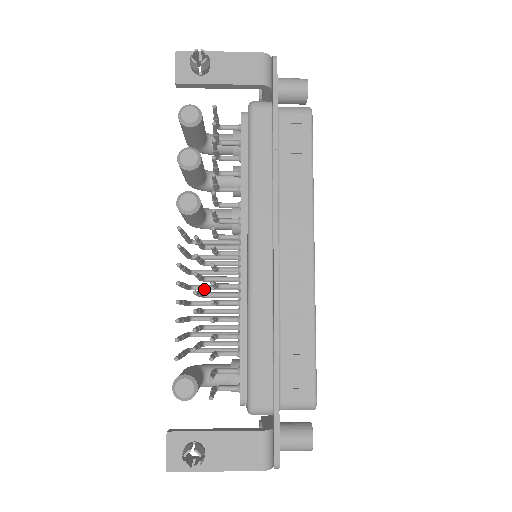
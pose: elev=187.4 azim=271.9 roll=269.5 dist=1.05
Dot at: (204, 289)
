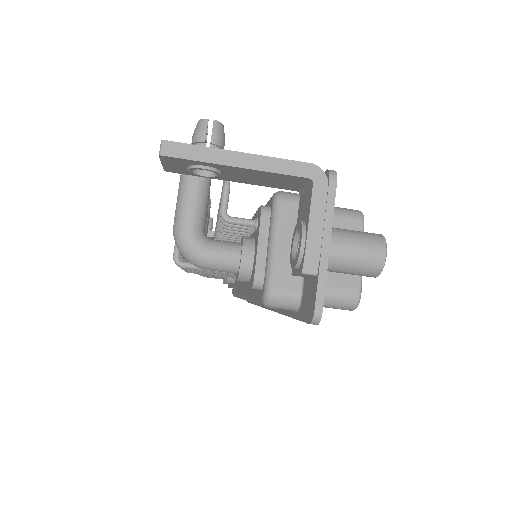
Dot at: occluded
